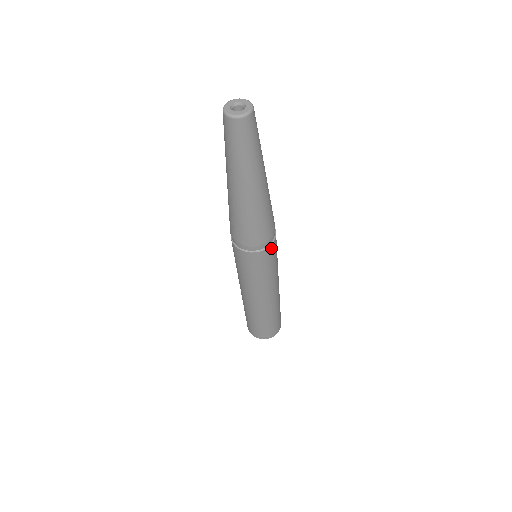
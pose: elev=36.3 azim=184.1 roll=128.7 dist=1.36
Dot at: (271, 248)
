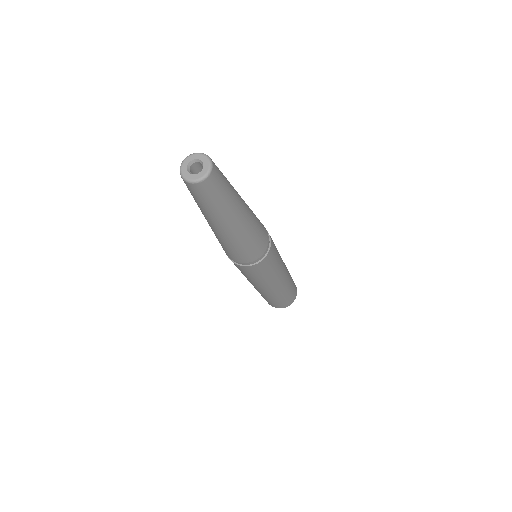
Dot at: (261, 263)
